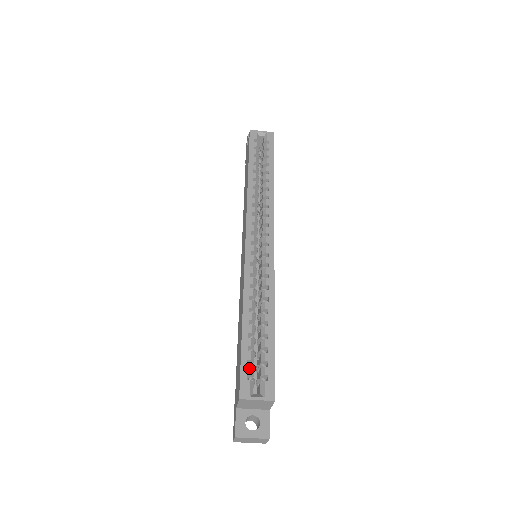
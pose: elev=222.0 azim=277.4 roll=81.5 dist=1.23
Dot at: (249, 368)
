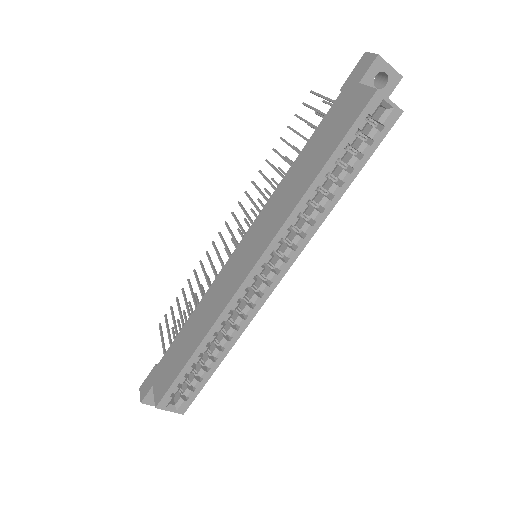
Dot at: (177, 390)
